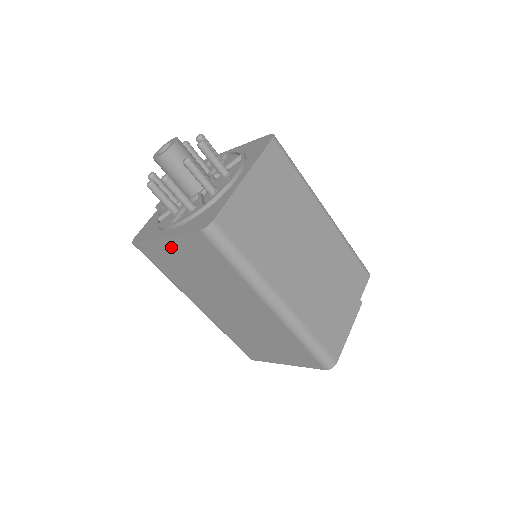
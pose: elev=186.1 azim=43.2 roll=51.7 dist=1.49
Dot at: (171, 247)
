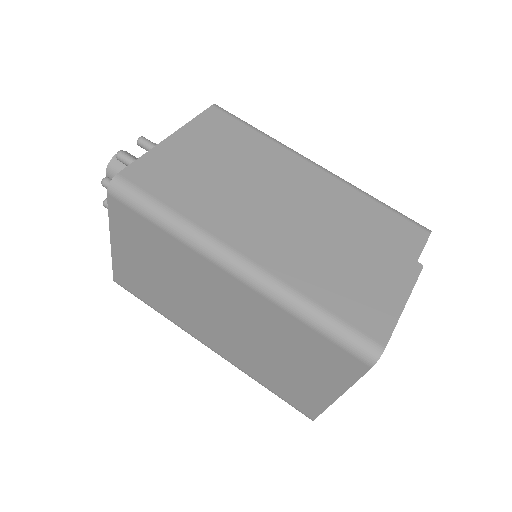
Dot at: (123, 252)
